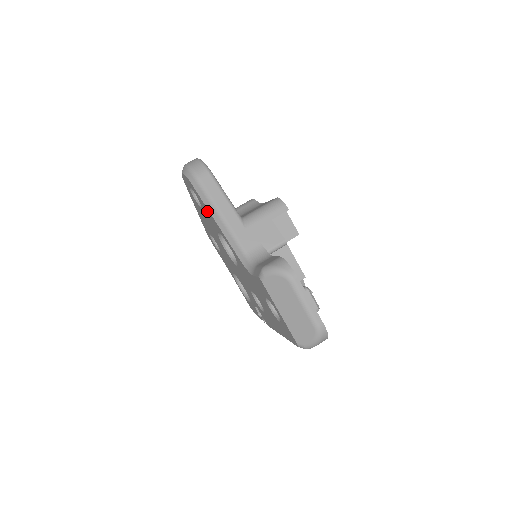
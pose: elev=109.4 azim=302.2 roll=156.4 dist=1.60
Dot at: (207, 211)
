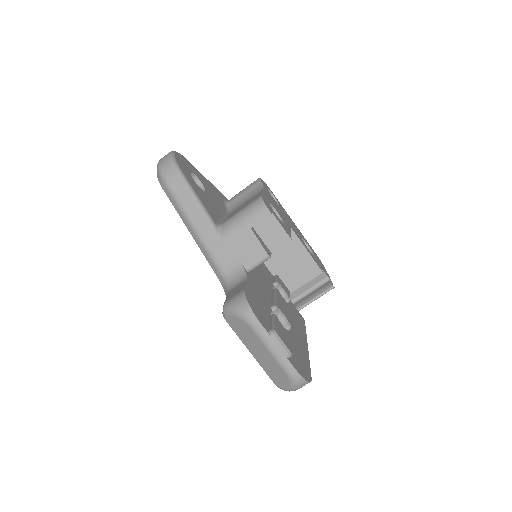
Dot at: occluded
